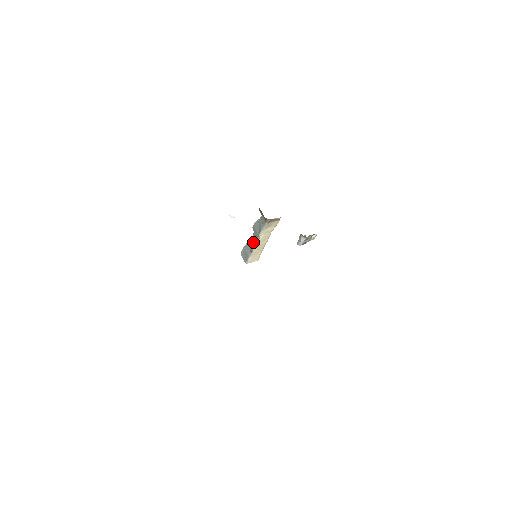
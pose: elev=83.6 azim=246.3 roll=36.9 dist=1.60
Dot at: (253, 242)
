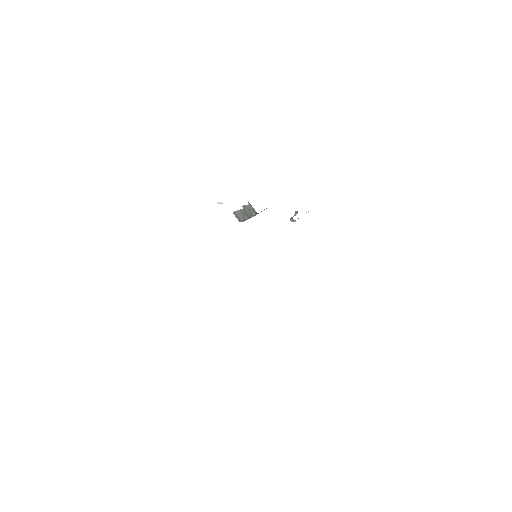
Dot at: (245, 216)
